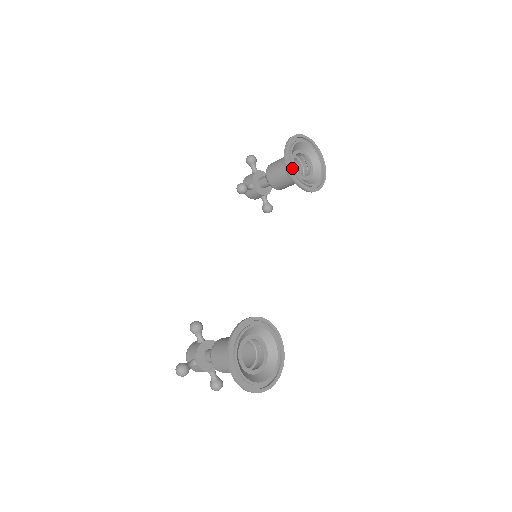
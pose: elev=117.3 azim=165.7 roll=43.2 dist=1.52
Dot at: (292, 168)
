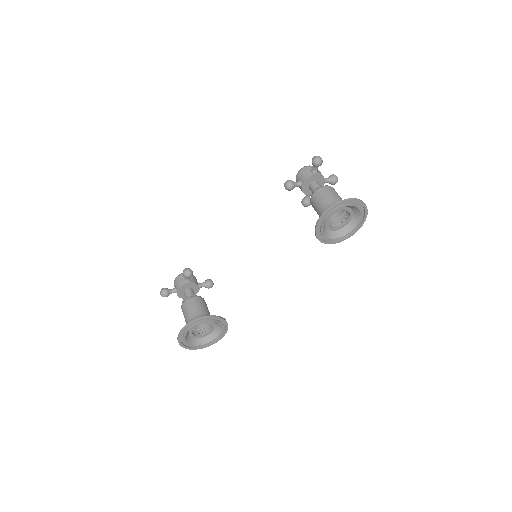
Dot at: (321, 227)
